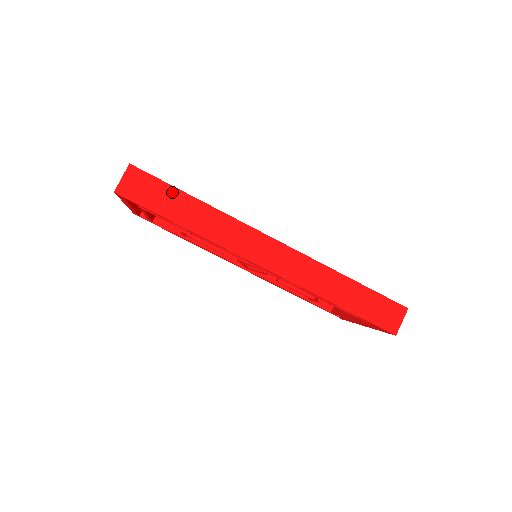
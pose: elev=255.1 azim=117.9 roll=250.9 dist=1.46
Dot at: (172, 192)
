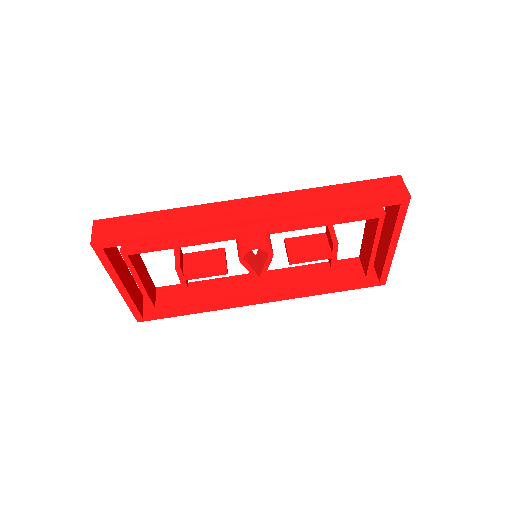
Dot at: (140, 218)
